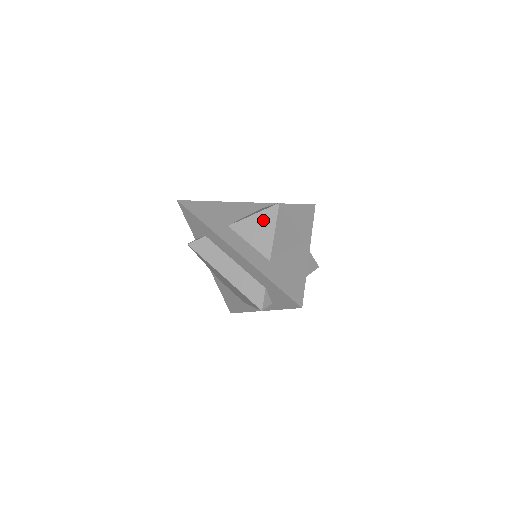
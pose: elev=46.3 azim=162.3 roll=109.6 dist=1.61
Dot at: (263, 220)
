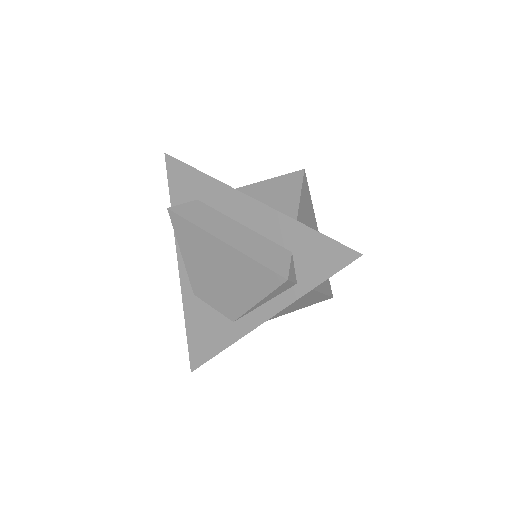
Dot at: (283, 184)
